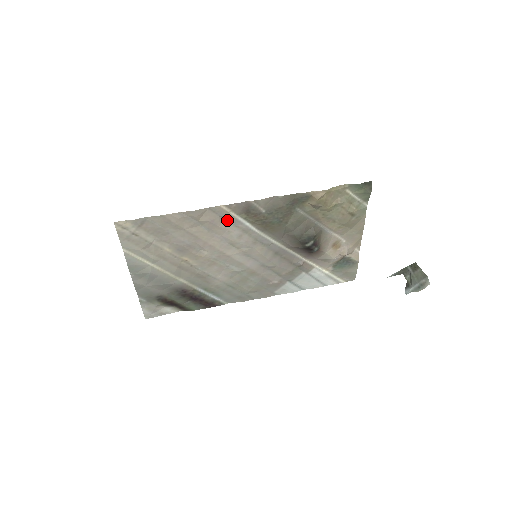
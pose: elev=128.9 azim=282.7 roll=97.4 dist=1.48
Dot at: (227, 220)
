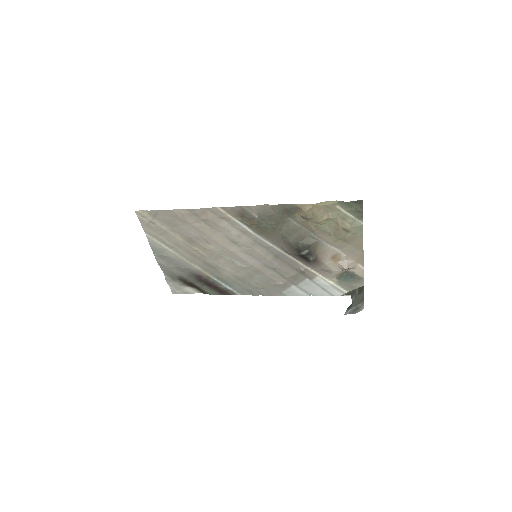
Dot at: (225, 220)
